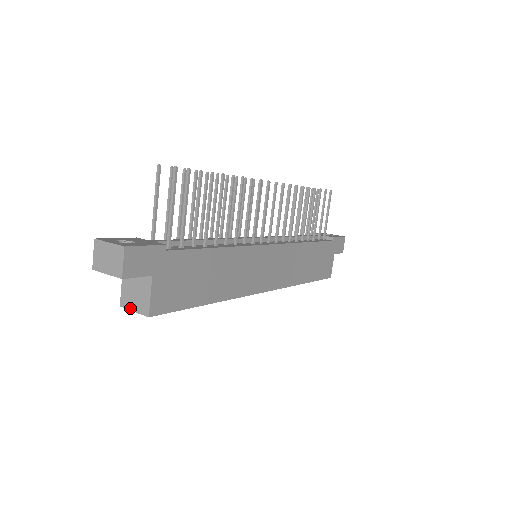
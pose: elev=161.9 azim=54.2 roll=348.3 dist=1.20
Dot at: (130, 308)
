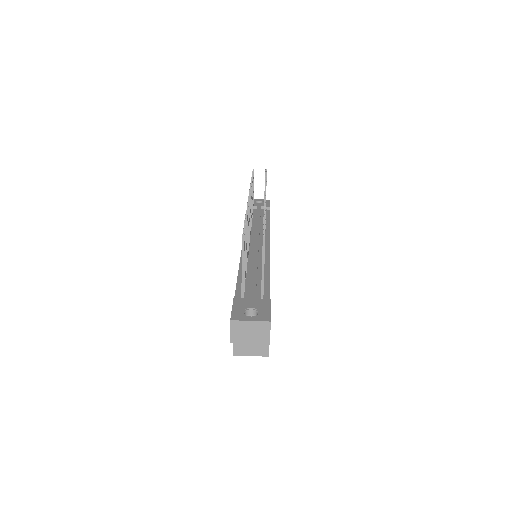
Dot at: (246, 354)
